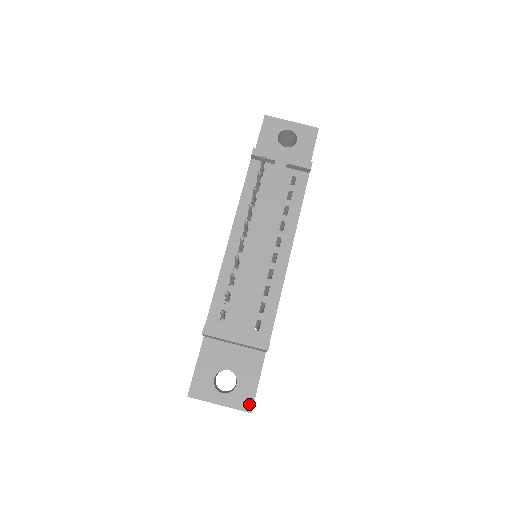
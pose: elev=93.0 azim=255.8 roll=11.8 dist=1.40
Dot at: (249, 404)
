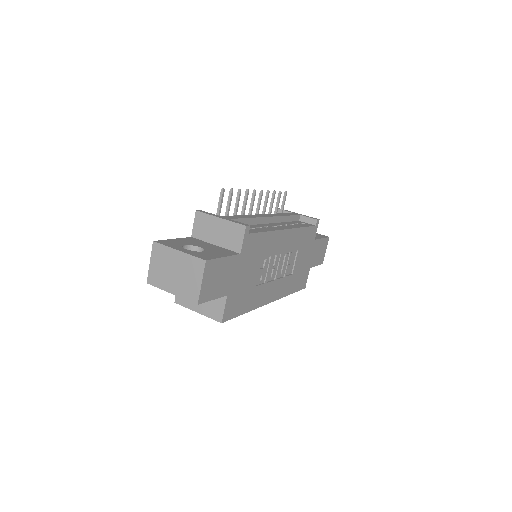
Dot at: (207, 258)
